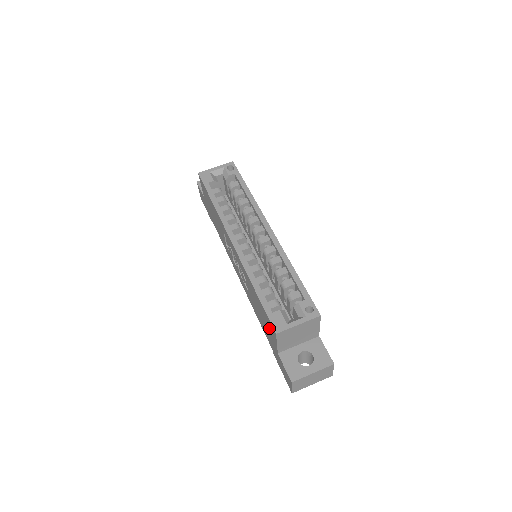
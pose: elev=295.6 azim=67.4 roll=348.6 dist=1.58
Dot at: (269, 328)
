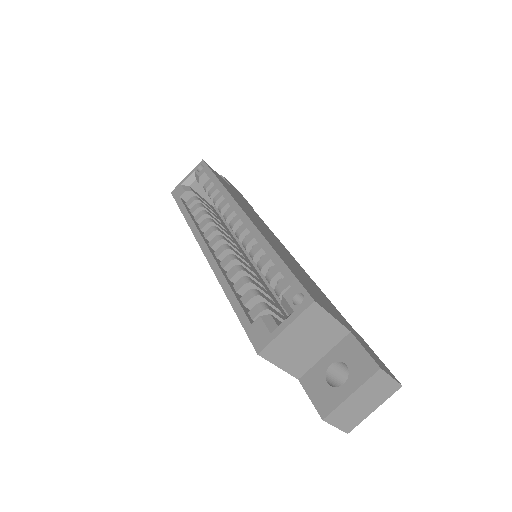
Dot at: occluded
